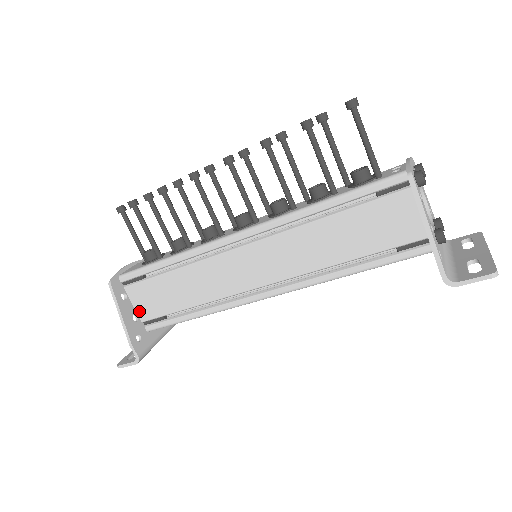
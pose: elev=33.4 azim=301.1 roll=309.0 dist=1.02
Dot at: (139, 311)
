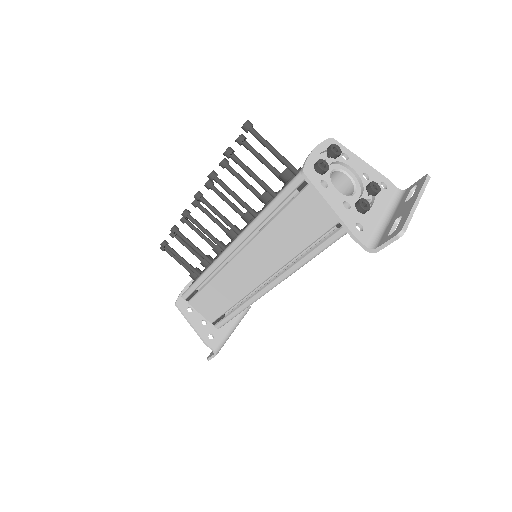
Dot at: (205, 316)
